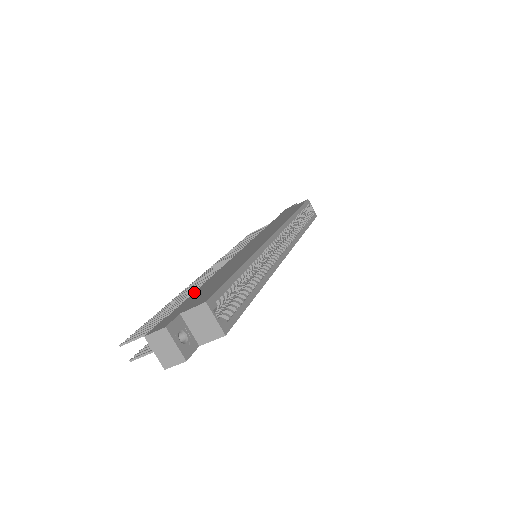
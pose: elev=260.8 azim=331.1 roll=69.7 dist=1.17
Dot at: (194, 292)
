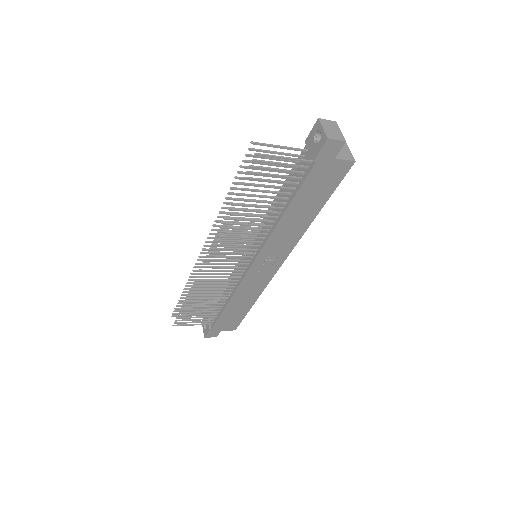
Dot at: occluded
